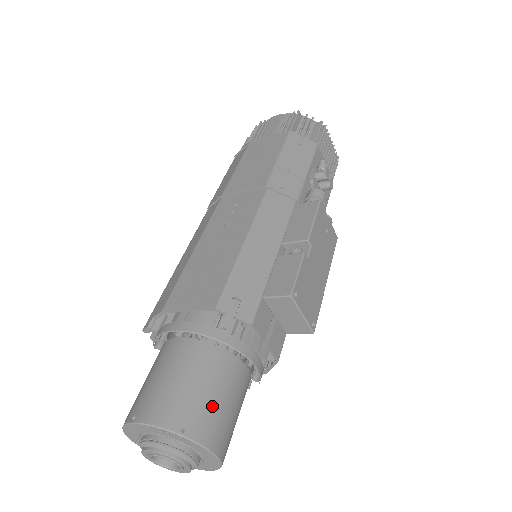
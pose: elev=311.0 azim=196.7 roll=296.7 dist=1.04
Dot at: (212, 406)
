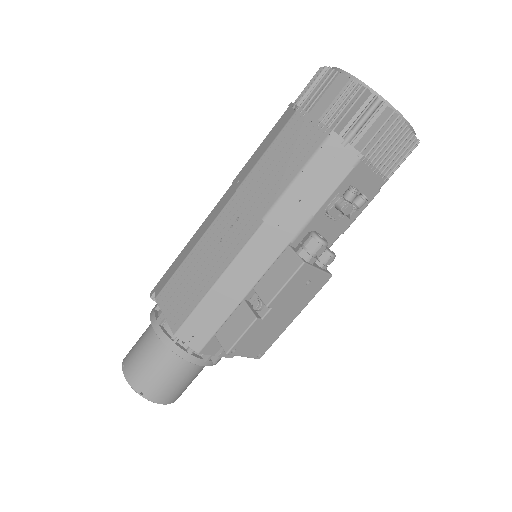
Dot at: (164, 385)
